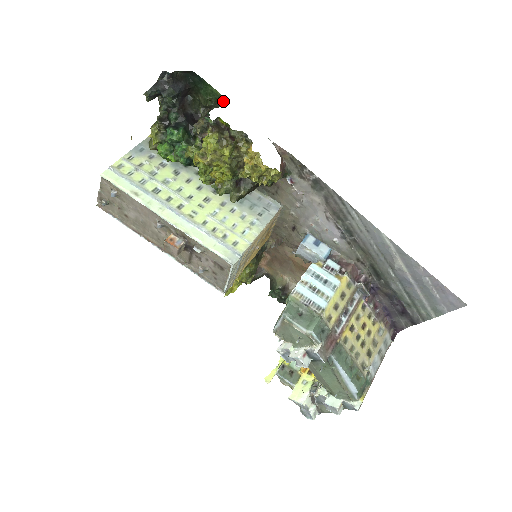
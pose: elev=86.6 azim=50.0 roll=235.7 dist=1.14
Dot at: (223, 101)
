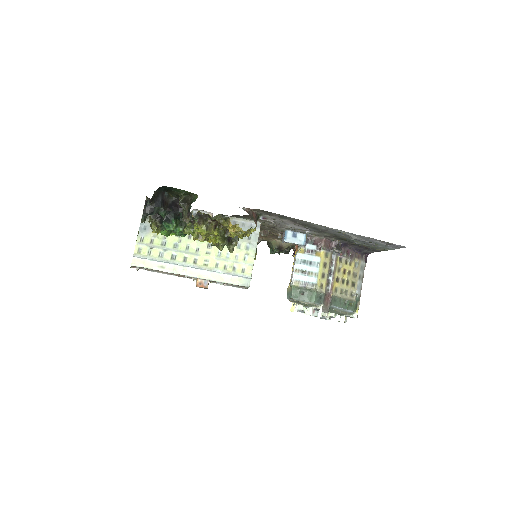
Dot at: (194, 195)
